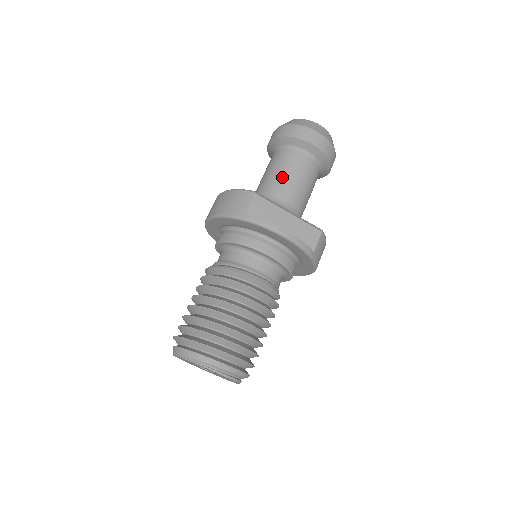
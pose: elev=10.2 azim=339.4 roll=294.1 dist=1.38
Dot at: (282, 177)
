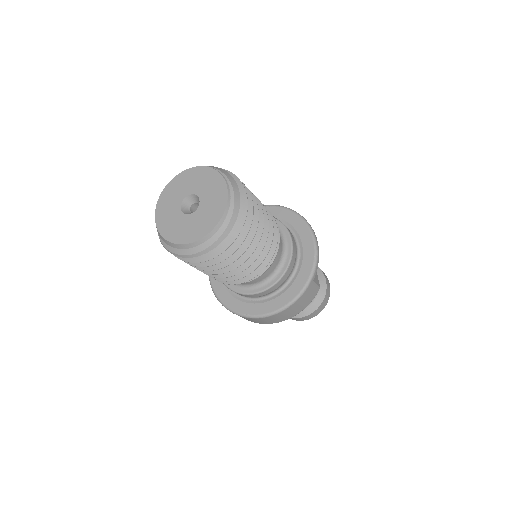
Dot at: occluded
